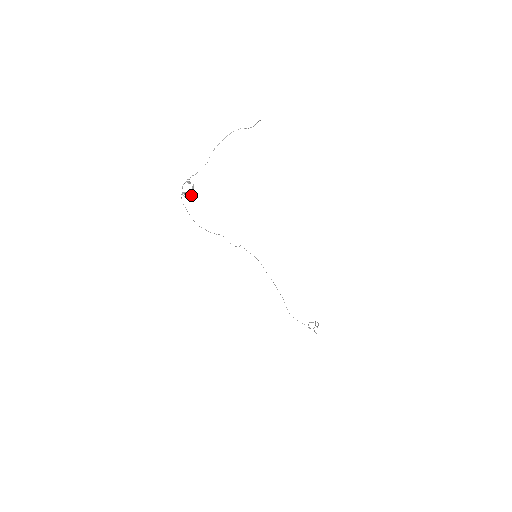
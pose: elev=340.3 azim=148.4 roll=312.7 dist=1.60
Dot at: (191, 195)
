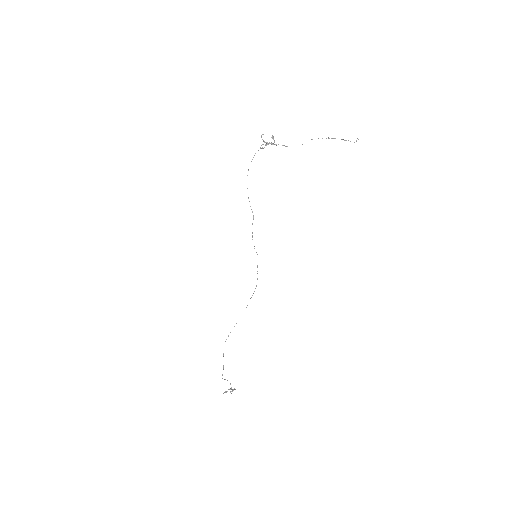
Dot at: occluded
